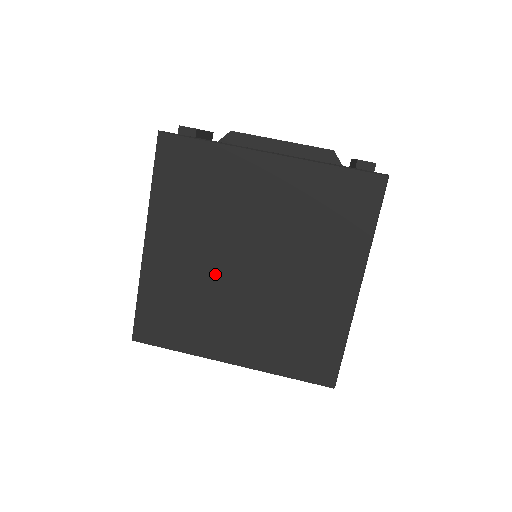
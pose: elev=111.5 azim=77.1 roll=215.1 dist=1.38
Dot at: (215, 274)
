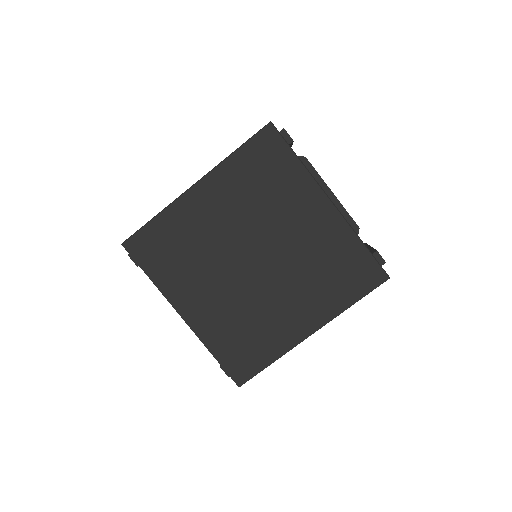
Dot at: (225, 248)
